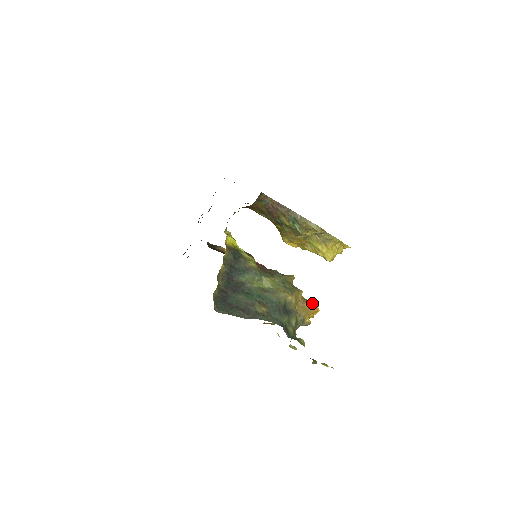
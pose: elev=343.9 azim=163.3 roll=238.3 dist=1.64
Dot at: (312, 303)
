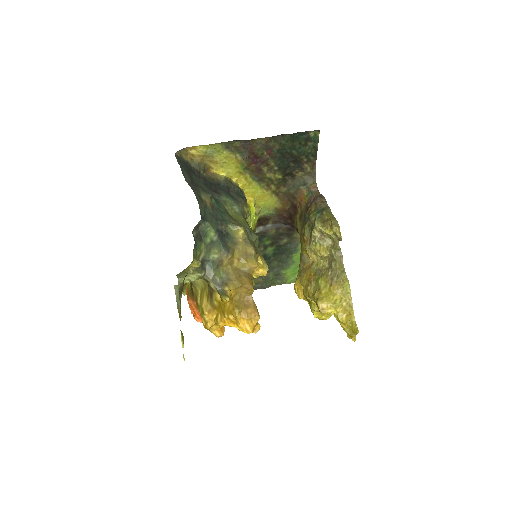
Dot at: occluded
